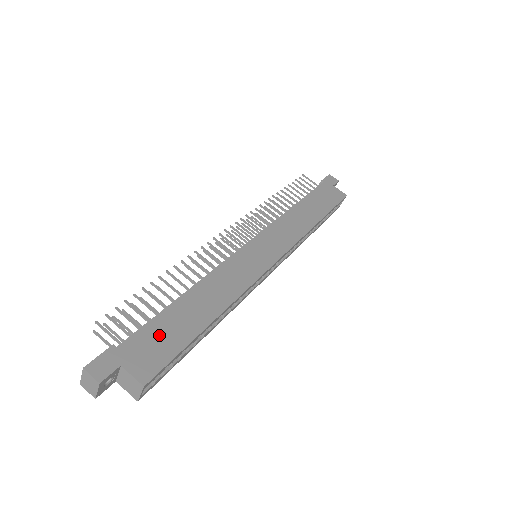
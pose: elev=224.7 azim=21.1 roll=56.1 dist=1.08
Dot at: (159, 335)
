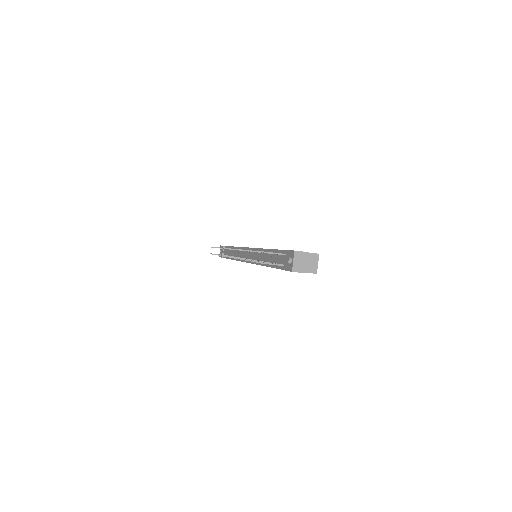
Dot at: occluded
